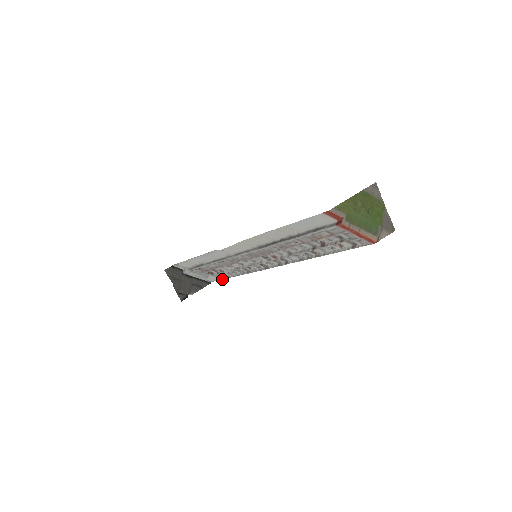
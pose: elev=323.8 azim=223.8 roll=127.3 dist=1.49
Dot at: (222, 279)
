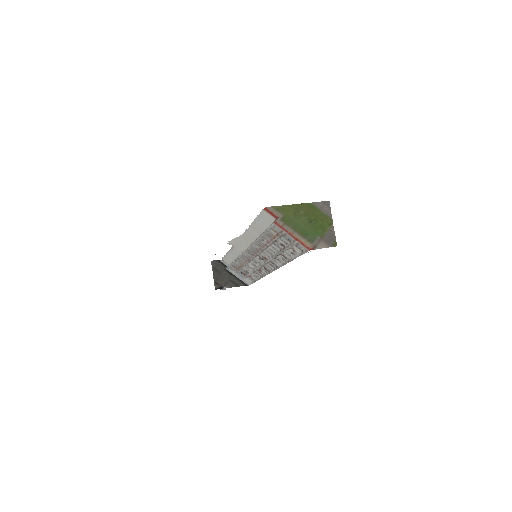
Dot at: occluded
